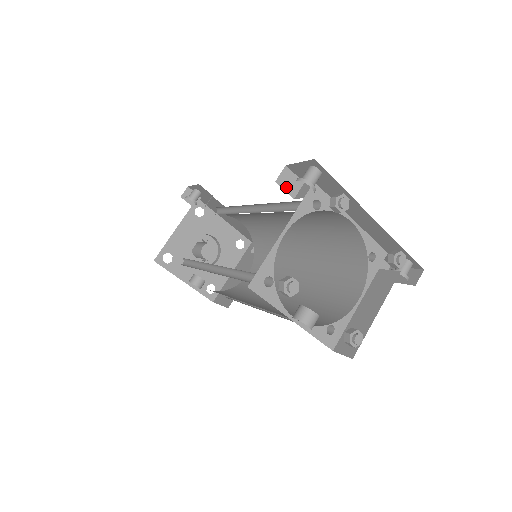
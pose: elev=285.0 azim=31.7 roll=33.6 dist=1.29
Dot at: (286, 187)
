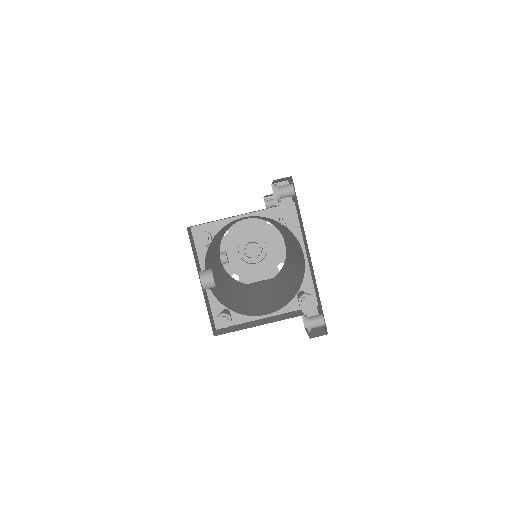
Dot at: occluded
